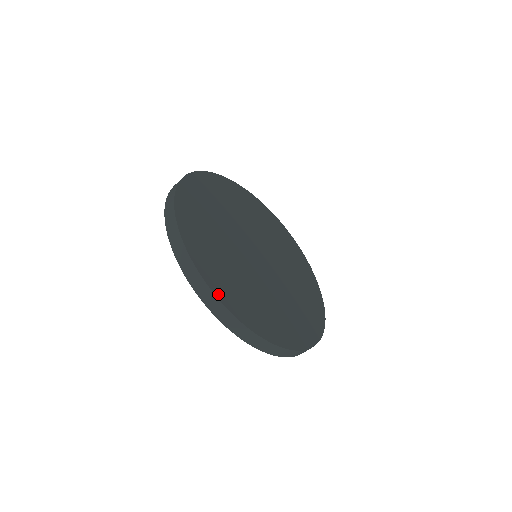
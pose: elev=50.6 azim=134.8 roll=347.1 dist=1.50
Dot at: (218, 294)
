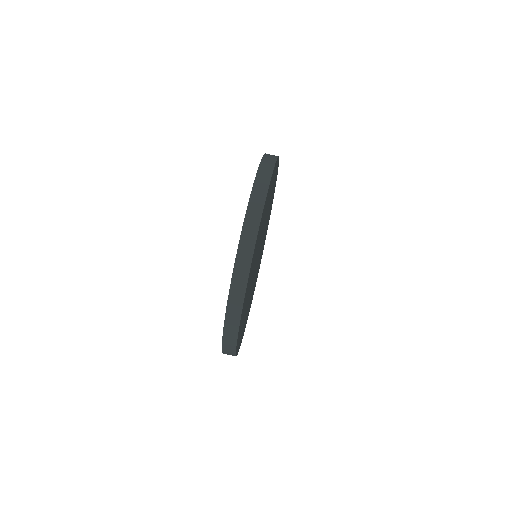
Dot at: occluded
